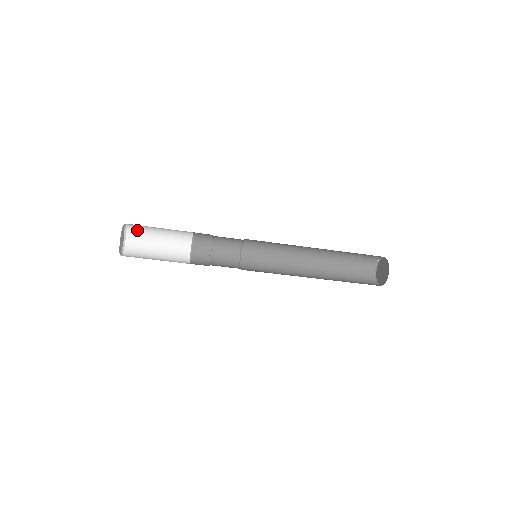
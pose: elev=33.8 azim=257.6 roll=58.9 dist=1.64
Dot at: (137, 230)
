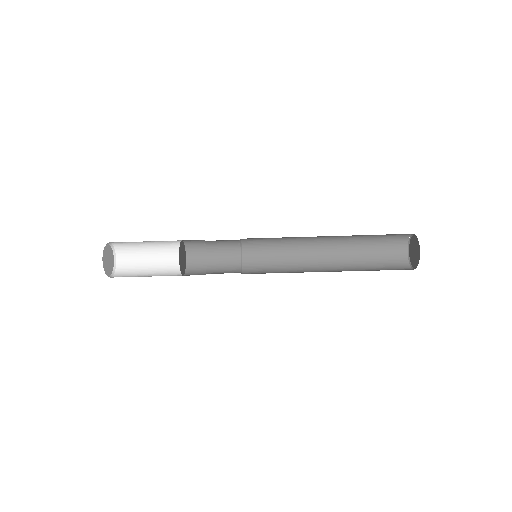
Dot at: (124, 244)
